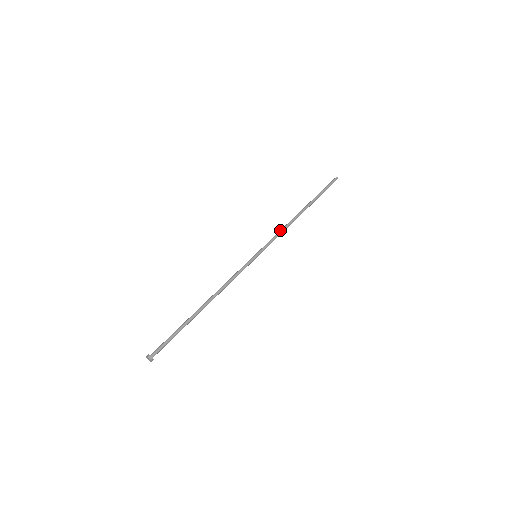
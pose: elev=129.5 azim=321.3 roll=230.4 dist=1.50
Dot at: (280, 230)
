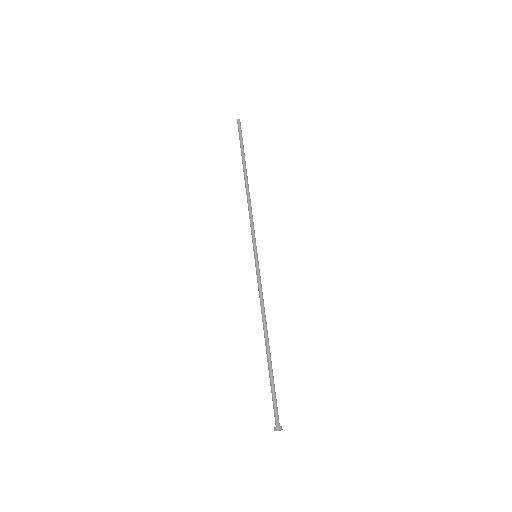
Dot at: occluded
